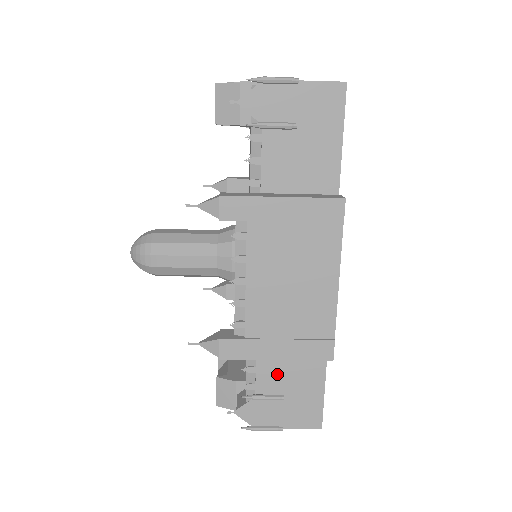
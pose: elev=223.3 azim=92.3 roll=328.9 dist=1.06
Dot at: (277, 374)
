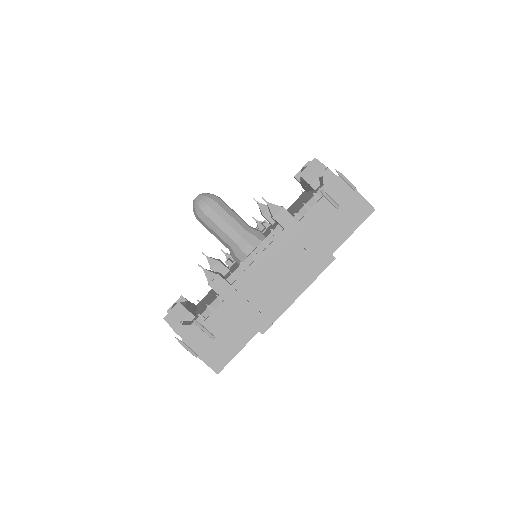
Dot at: (223, 322)
